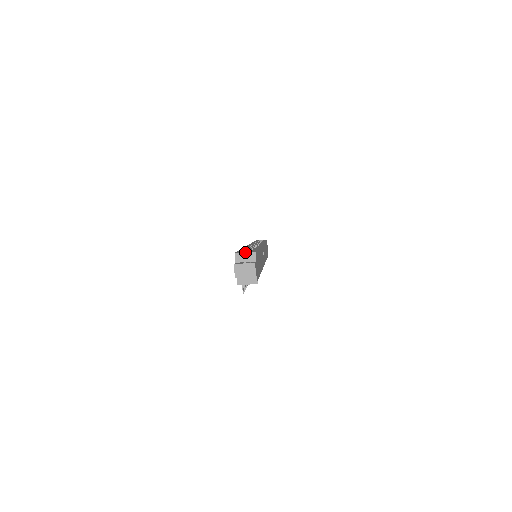
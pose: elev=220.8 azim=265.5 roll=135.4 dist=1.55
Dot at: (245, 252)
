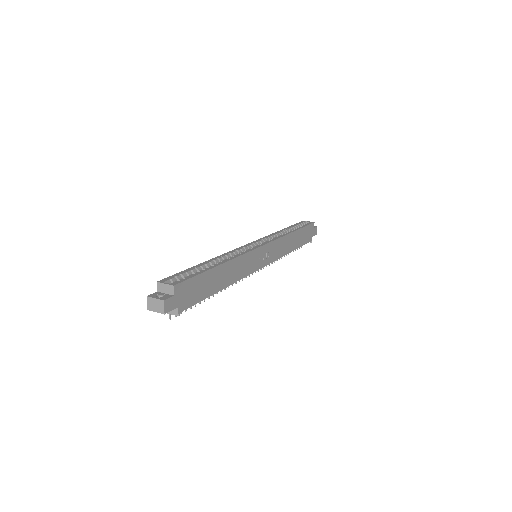
Dot at: (165, 283)
